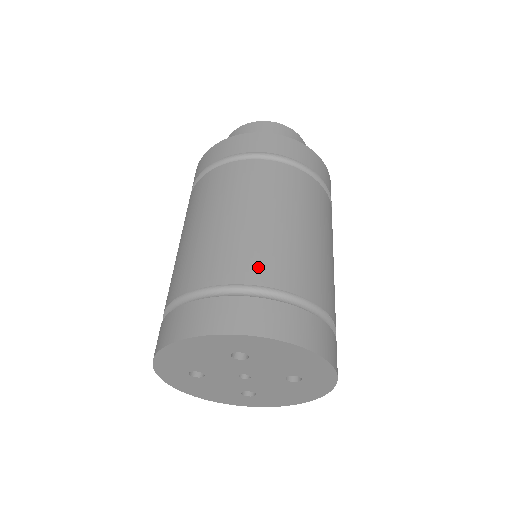
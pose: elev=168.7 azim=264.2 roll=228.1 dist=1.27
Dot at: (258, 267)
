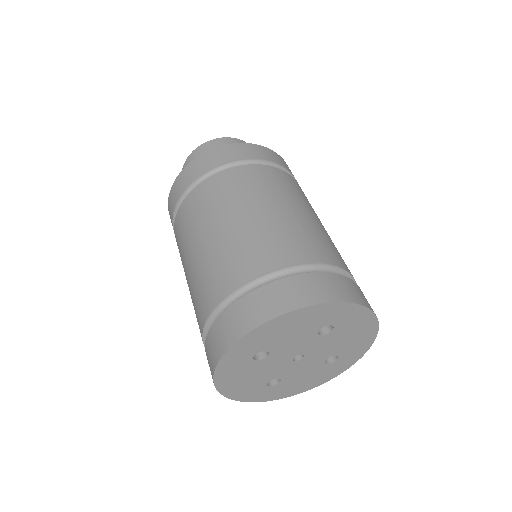
Dot at: (333, 254)
